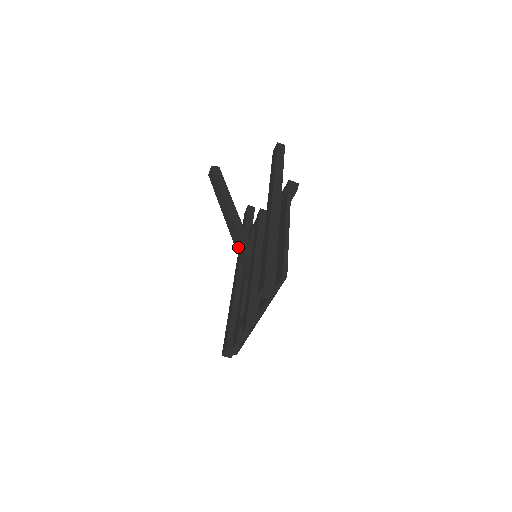
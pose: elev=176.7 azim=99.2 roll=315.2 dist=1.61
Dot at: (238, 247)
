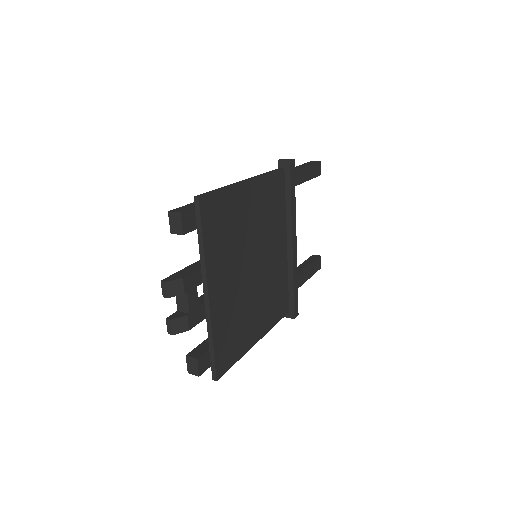
Dot at: occluded
